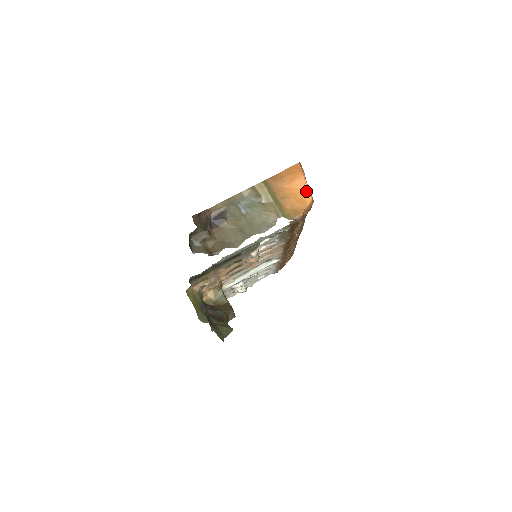
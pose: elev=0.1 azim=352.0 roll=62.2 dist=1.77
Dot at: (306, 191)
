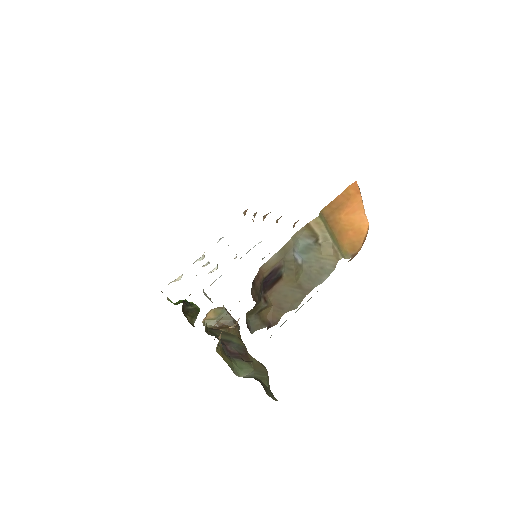
Dot at: (364, 218)
